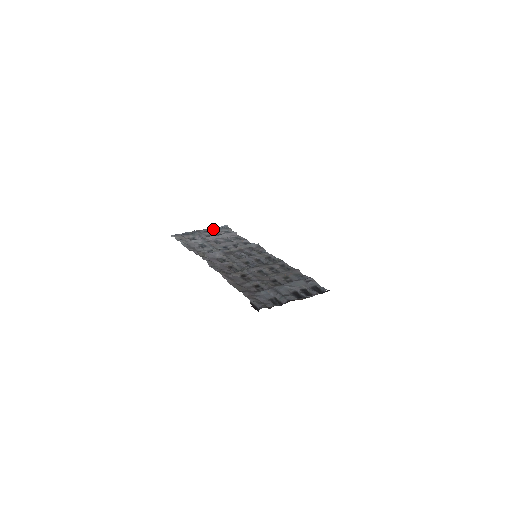
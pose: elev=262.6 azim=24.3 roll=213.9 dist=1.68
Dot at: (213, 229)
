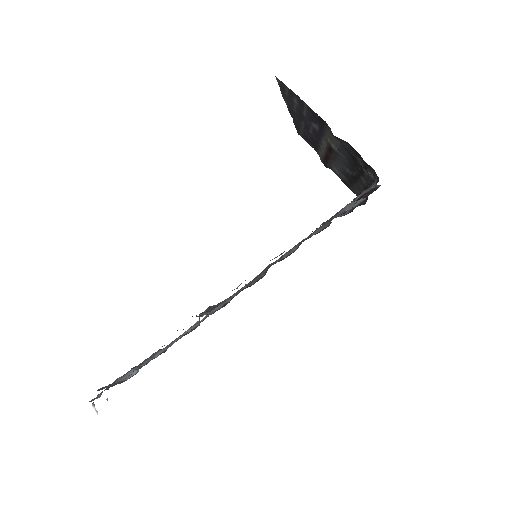
Dot at: (126, 373)
